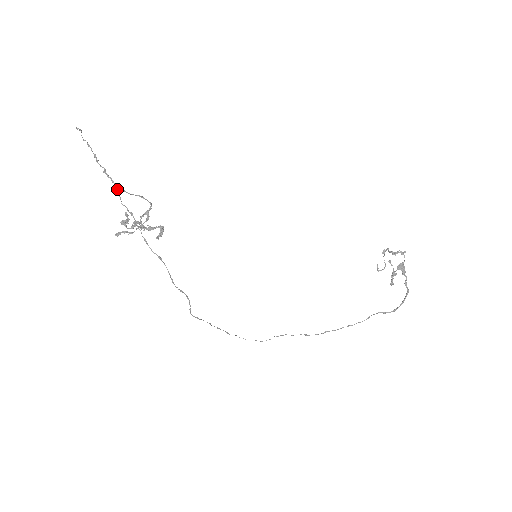
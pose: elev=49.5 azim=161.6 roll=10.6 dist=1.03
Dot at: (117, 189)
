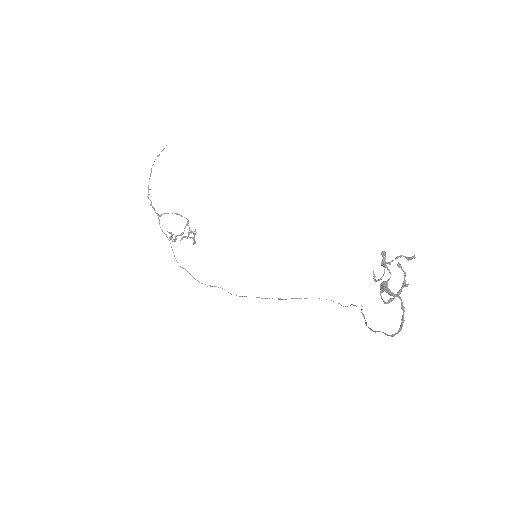
Dot at: (158, 217)
